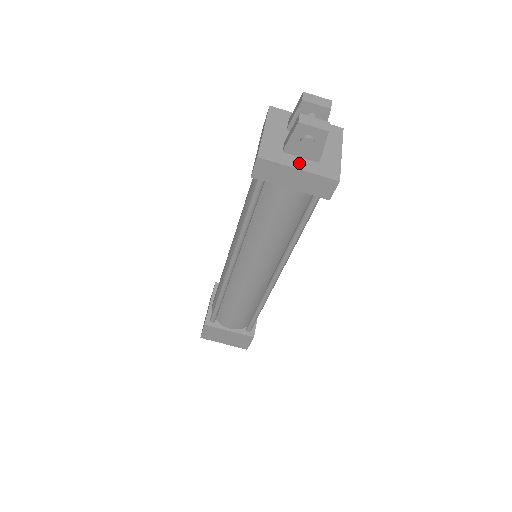
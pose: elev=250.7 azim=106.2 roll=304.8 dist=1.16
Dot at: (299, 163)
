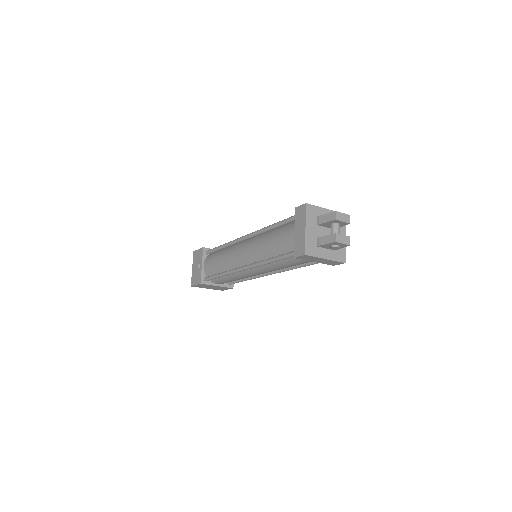
Dot at: (326, 254)
